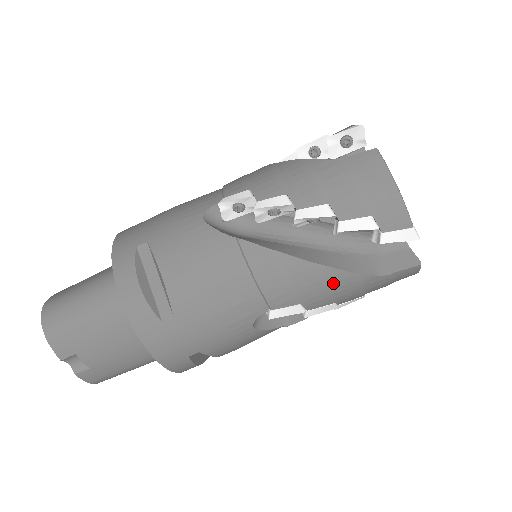
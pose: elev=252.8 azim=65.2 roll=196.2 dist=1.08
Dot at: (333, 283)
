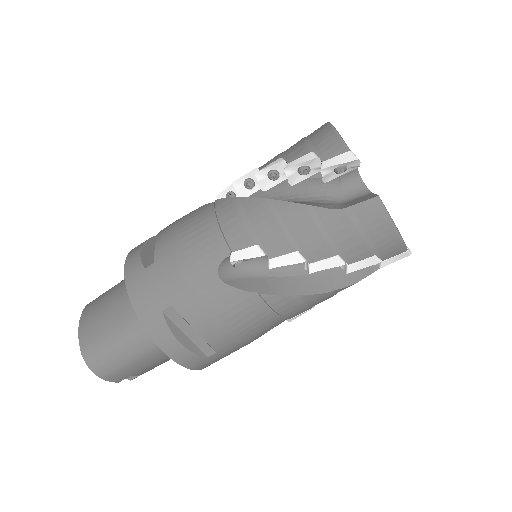
Dot at: occluded
